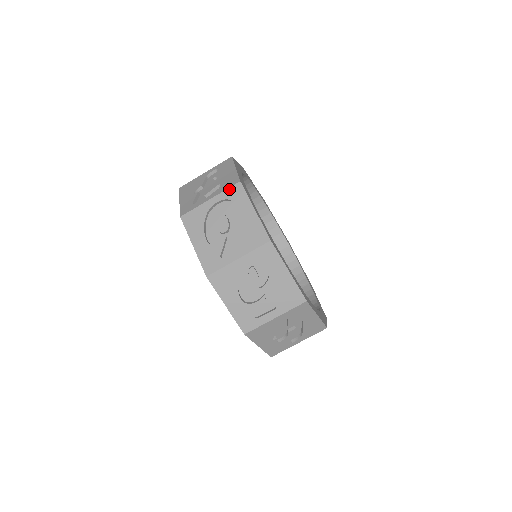
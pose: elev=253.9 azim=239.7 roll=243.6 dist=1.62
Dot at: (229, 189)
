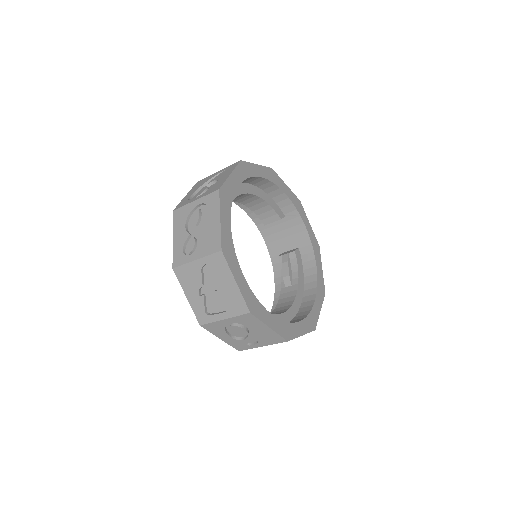
Dot at: (241, 316)
